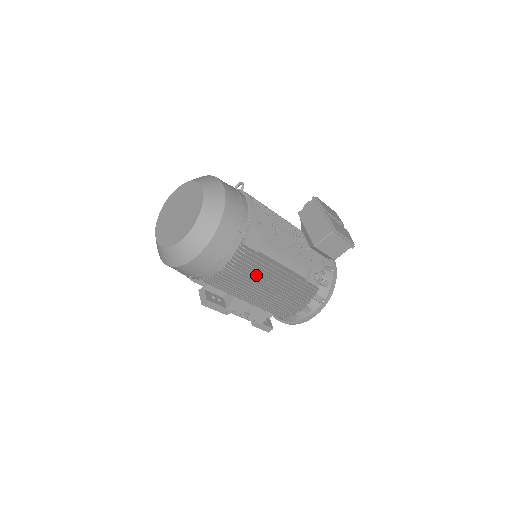
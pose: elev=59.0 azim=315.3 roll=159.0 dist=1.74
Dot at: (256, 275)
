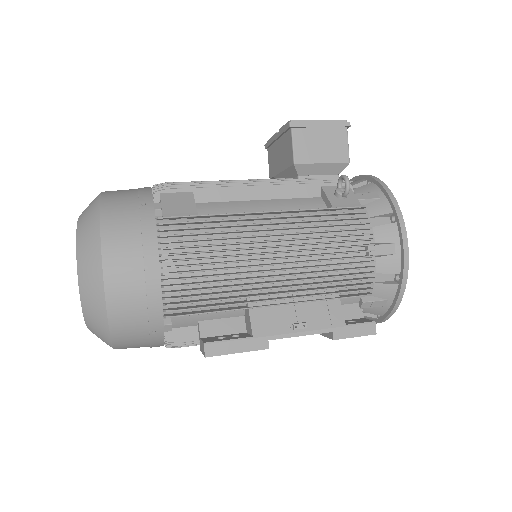
Dot at: (227, 243)
